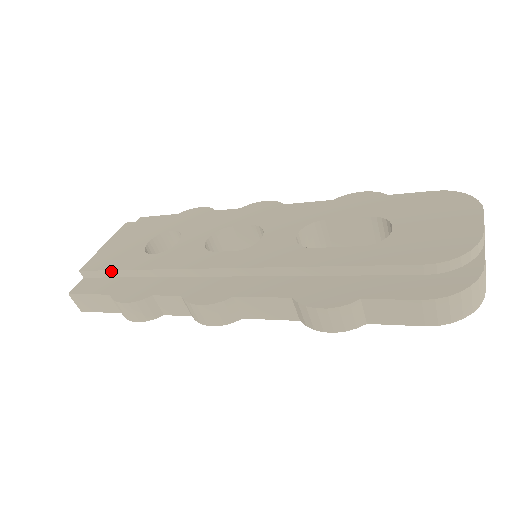
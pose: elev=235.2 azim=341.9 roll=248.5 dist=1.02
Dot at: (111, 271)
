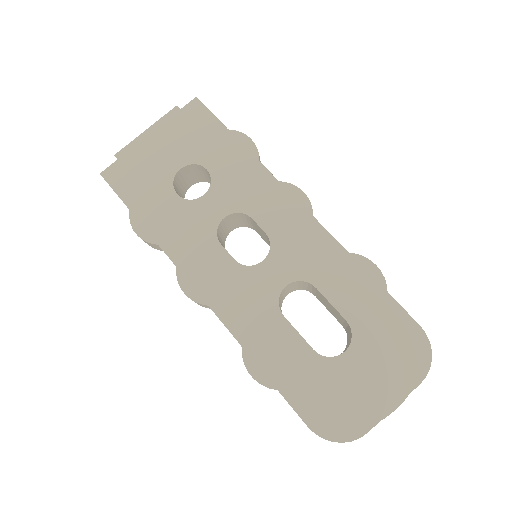
Dot at: occluded
